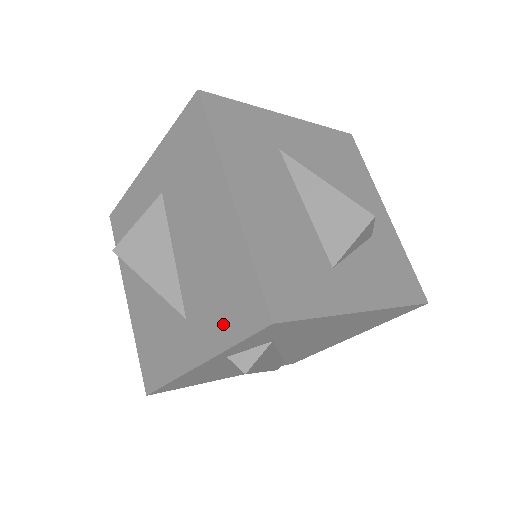
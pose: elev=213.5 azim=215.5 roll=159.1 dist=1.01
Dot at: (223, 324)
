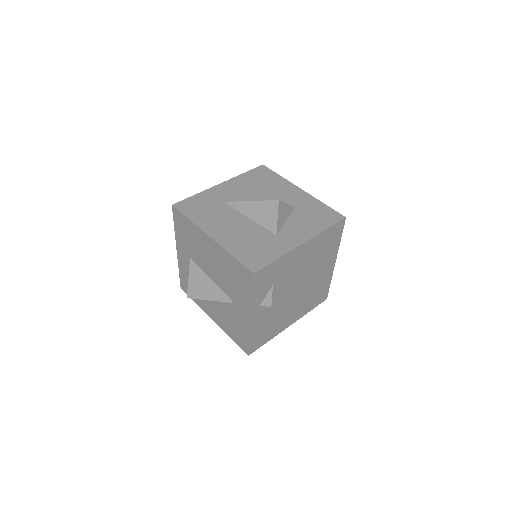
Dot at: (243, 291)
